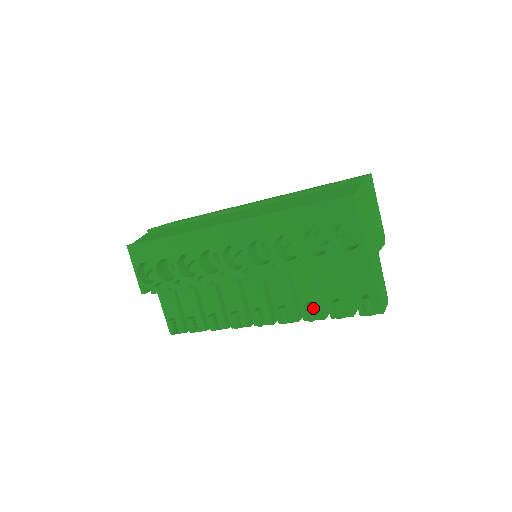
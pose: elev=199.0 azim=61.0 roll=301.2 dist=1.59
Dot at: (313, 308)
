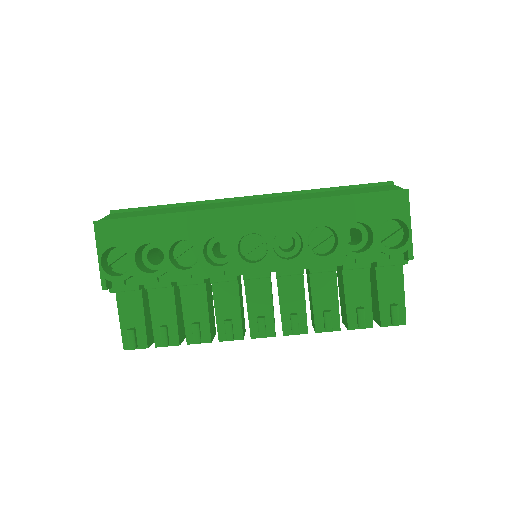
Dot at: occluded
